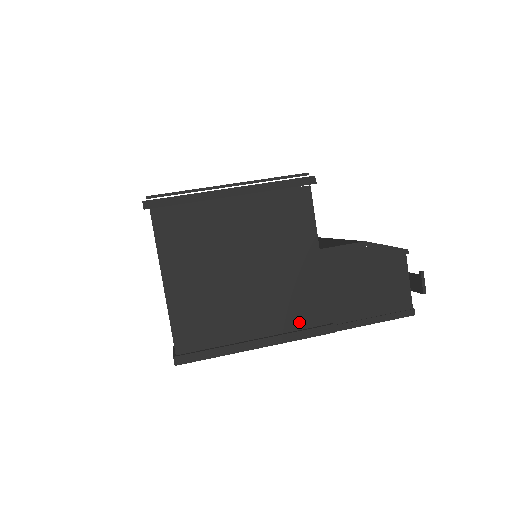
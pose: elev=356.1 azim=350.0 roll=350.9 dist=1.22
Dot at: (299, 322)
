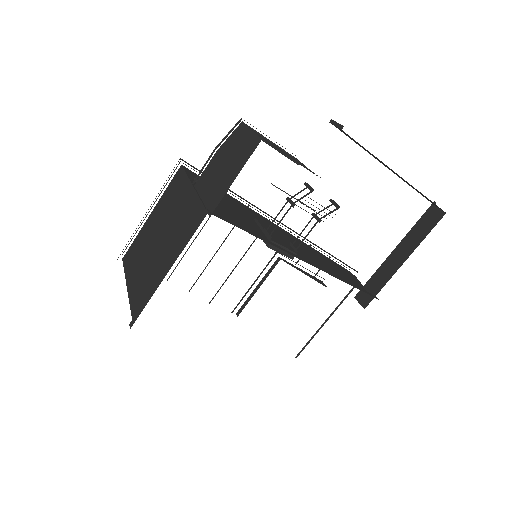
Dot at: (189, 233)
